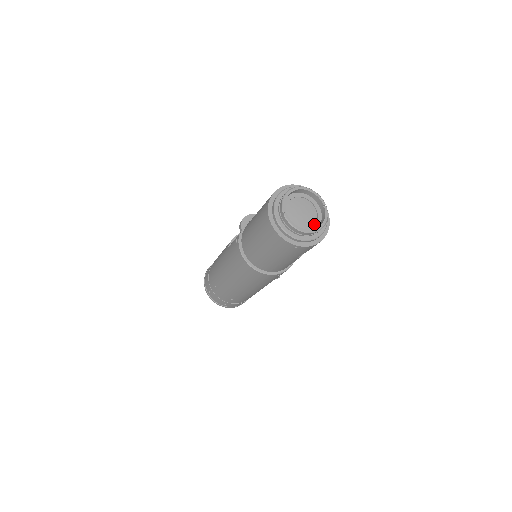
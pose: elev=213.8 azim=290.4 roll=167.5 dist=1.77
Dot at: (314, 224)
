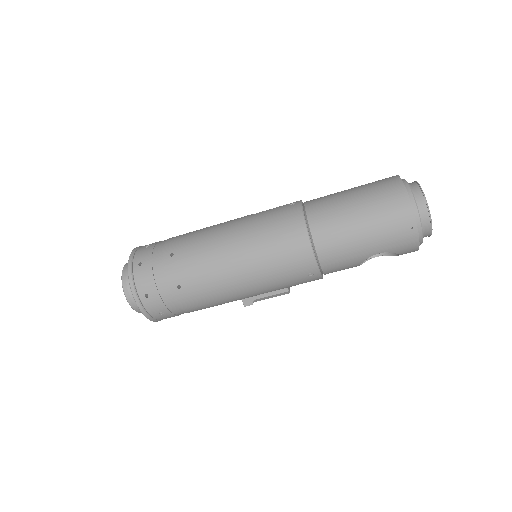
Dot at: occluded
